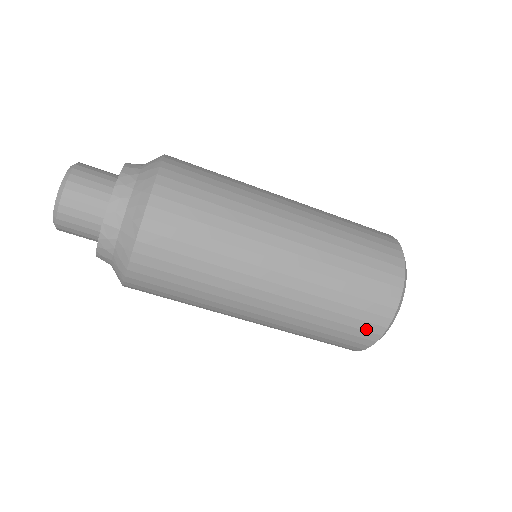
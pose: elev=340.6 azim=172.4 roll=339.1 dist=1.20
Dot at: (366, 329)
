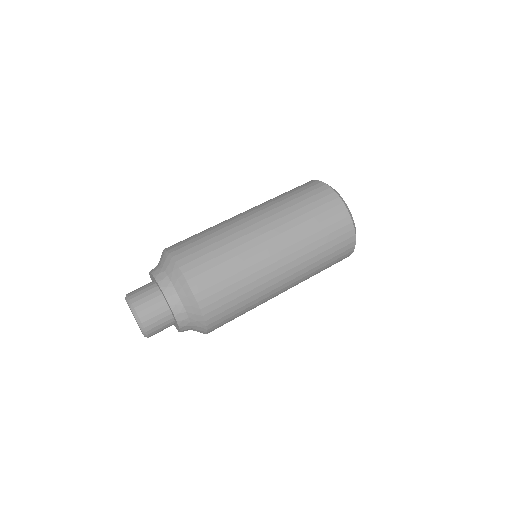
Dot at: occluded
